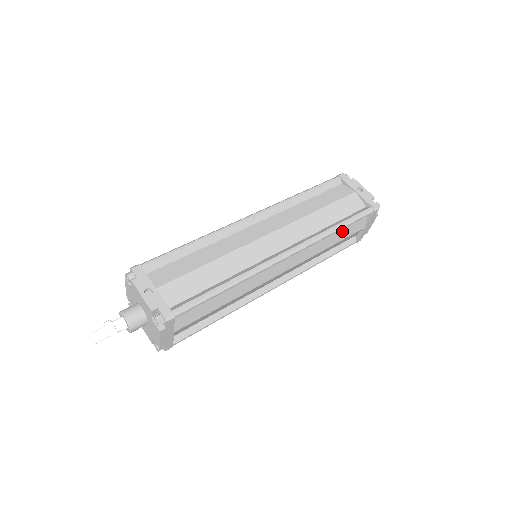
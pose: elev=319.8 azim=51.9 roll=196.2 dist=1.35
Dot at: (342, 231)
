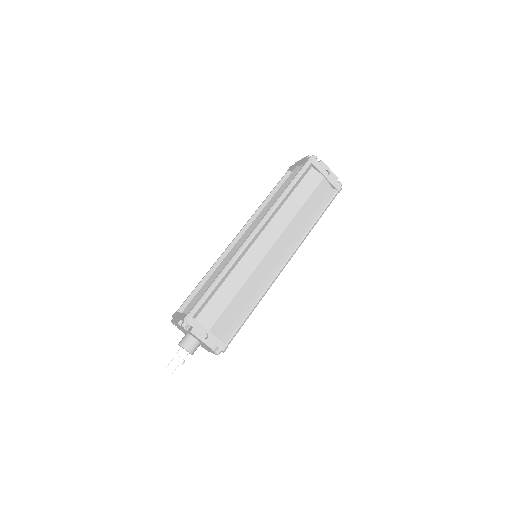
Dot at: occluded
